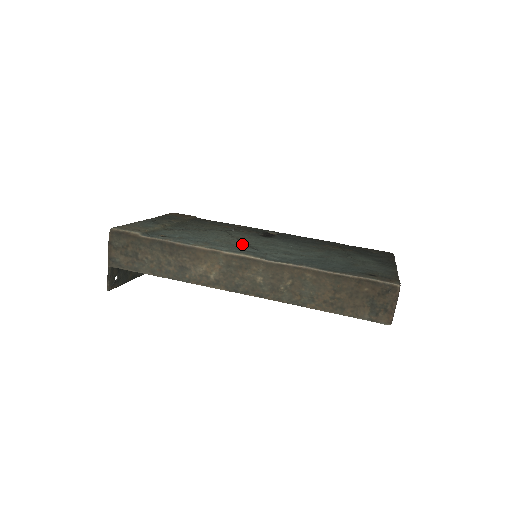
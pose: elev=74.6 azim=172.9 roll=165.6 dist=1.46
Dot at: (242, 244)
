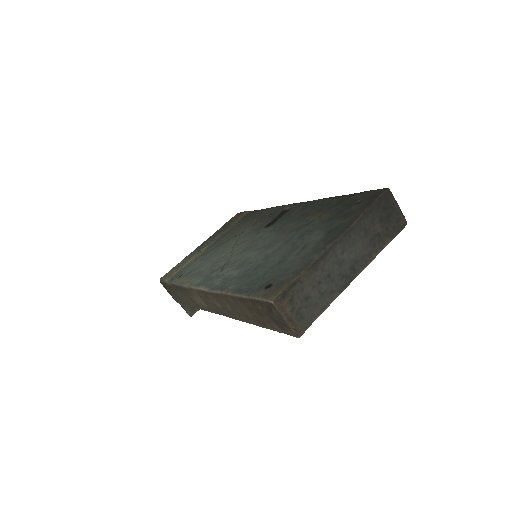
Dot at: (223, 261)
